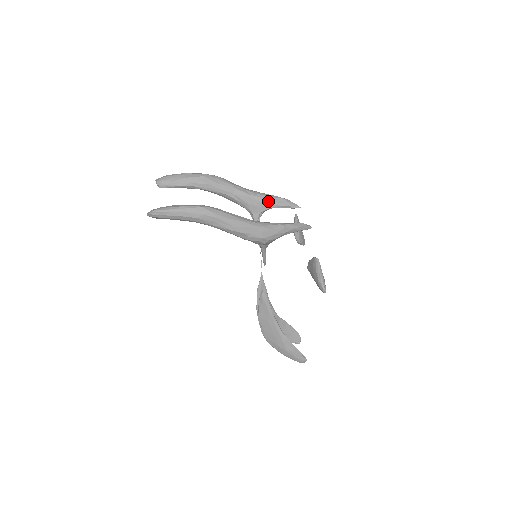
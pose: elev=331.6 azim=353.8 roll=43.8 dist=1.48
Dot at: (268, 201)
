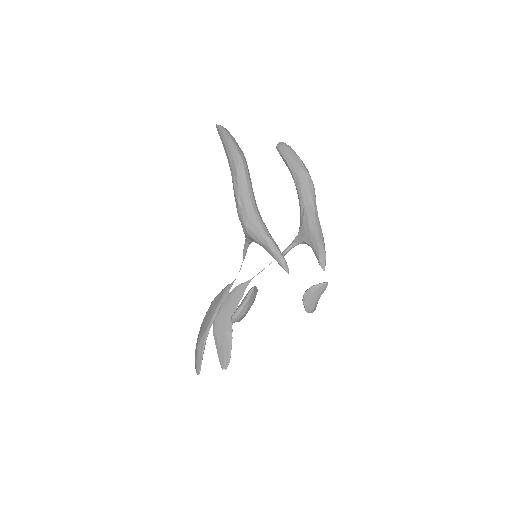
Dot at: (314, 238)
